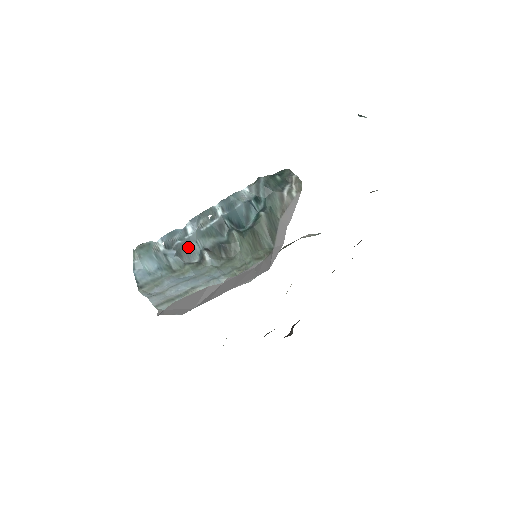
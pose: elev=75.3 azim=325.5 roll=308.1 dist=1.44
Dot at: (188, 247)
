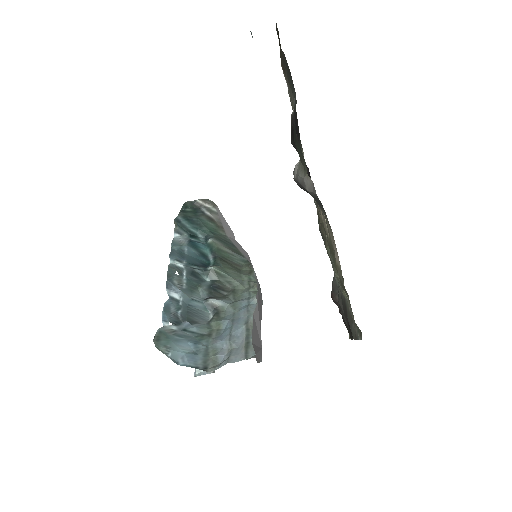
Dot at: (191, 310)
